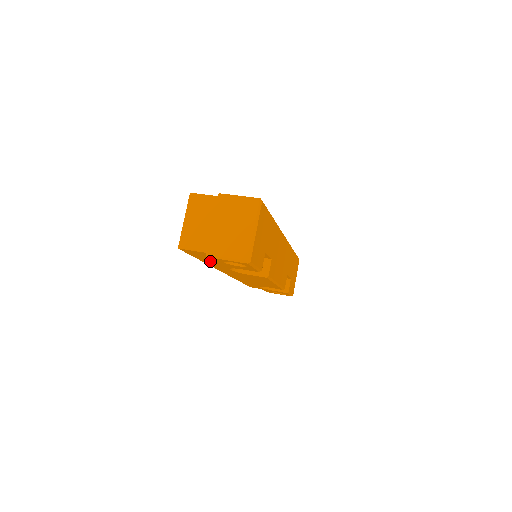
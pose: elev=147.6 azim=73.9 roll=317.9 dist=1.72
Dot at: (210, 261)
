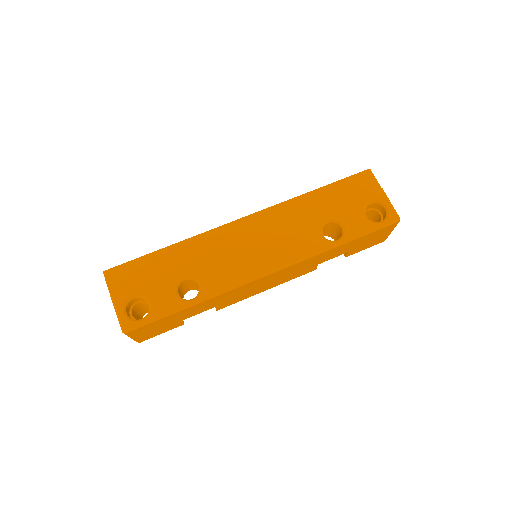
Dot at: occluded
